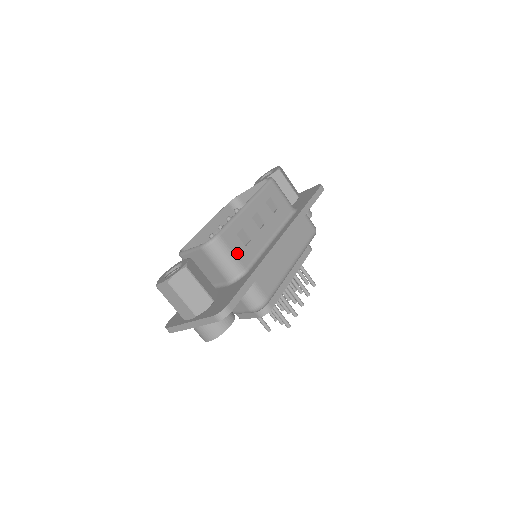
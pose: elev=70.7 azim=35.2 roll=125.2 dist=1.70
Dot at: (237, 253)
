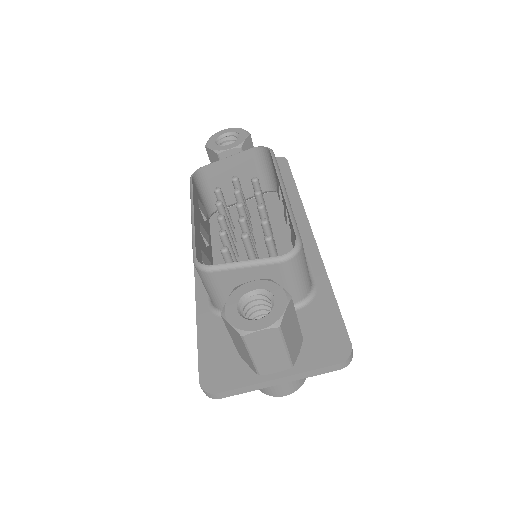
Dot at: occluded
